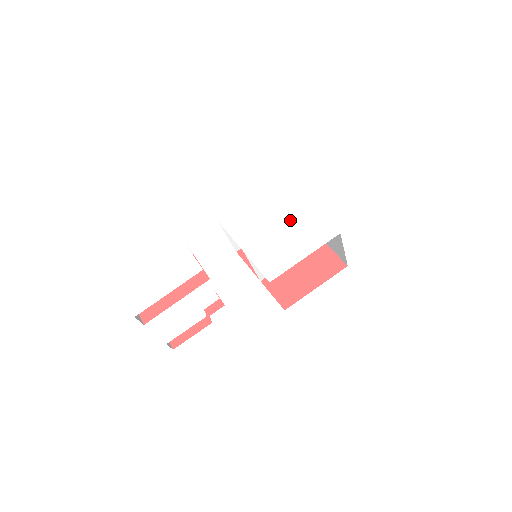
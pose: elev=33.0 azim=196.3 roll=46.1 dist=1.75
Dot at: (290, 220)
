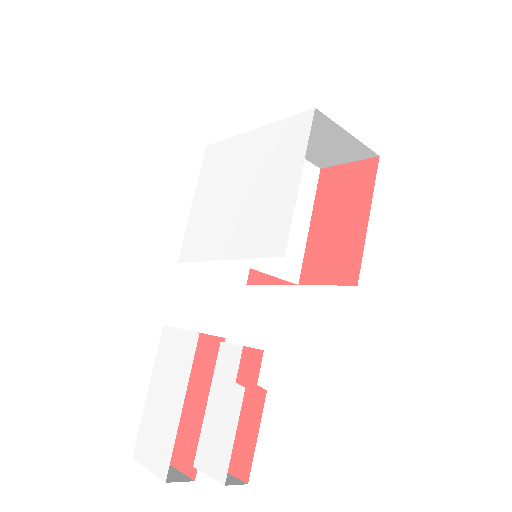
Dot at: (247, 169)
